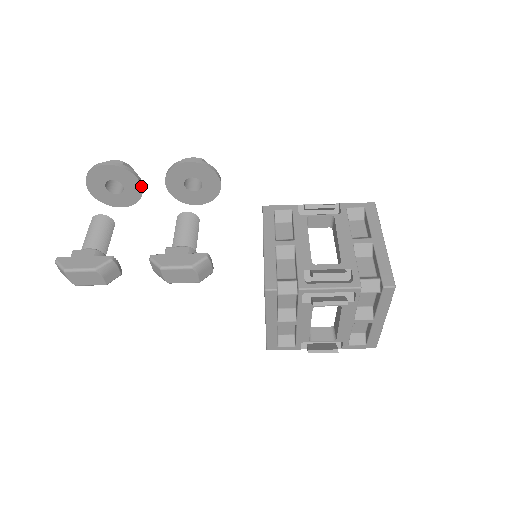
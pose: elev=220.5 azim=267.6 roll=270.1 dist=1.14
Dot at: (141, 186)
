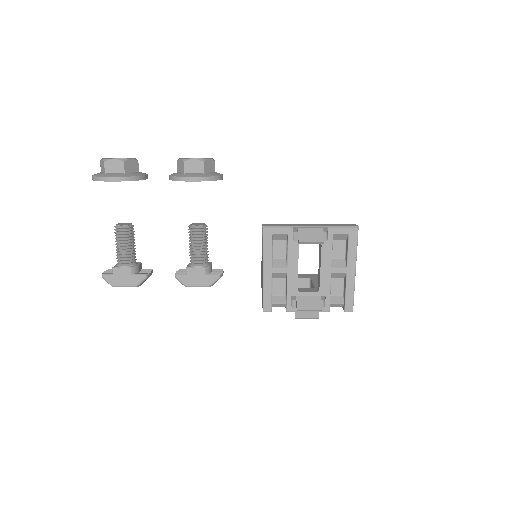
Dot at: occluded
